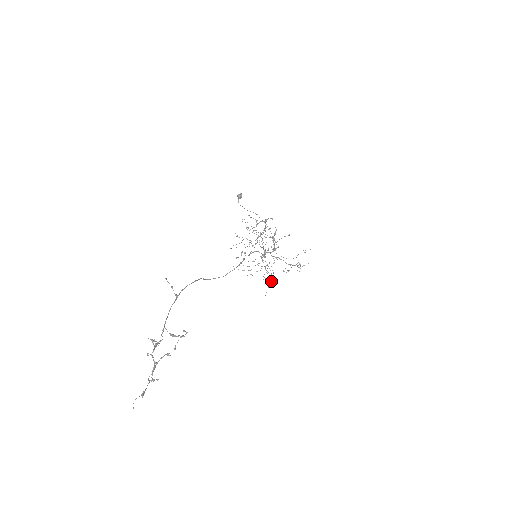
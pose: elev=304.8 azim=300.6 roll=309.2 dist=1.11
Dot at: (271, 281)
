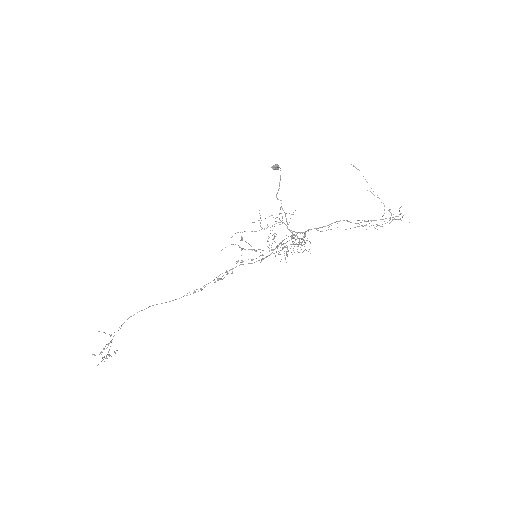
Dot at: occluded
